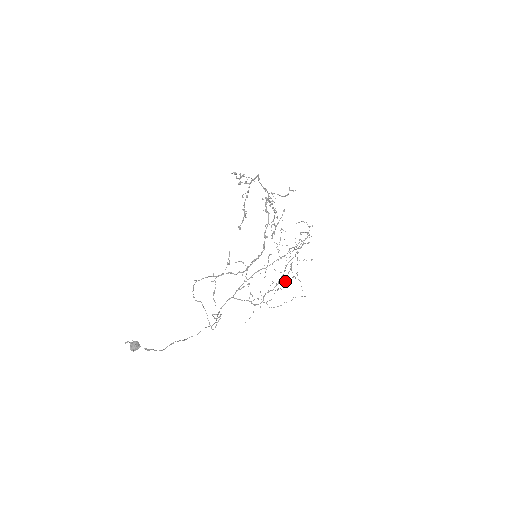
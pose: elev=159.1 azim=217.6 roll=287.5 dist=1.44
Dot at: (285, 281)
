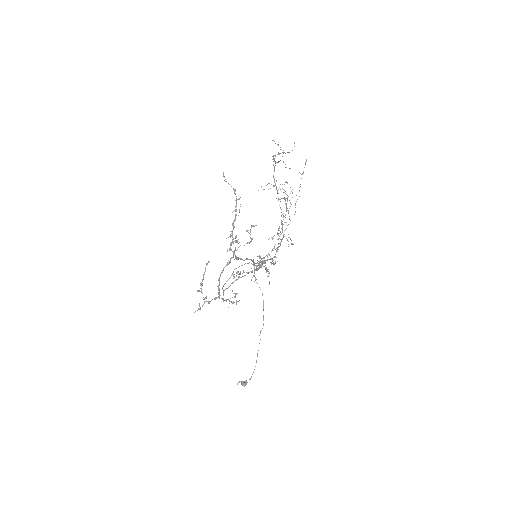
Dot at: occluded
